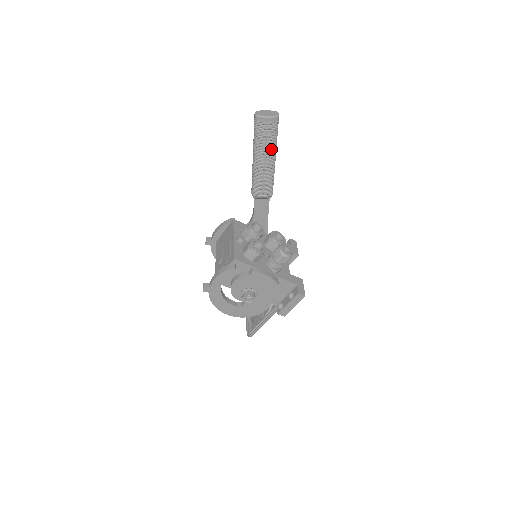
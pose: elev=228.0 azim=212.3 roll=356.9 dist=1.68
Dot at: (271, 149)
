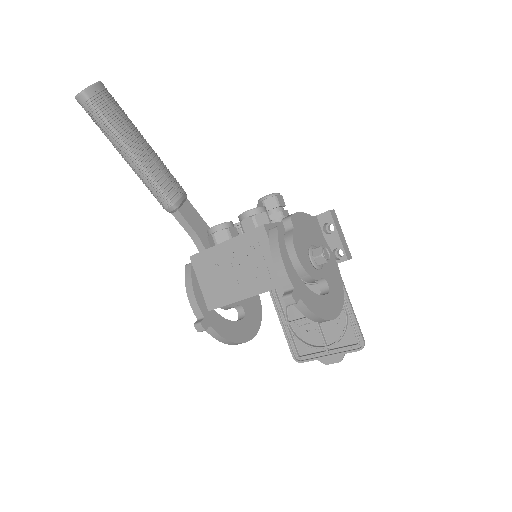
Dot at: (132, 126)
